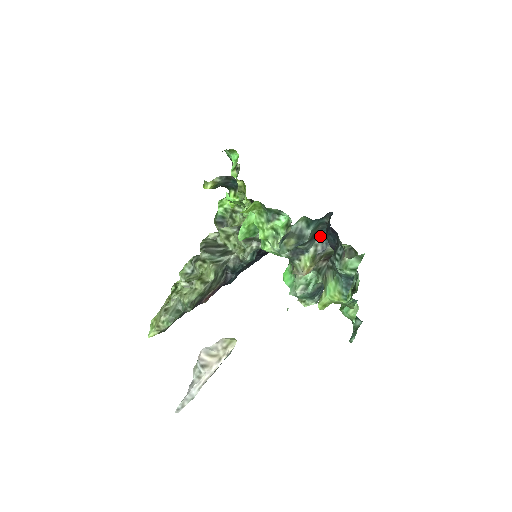
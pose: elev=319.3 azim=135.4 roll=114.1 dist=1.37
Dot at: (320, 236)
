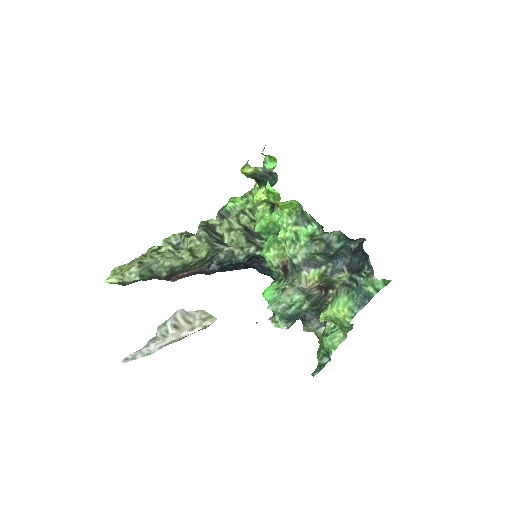
Dot at: (334, 260)
